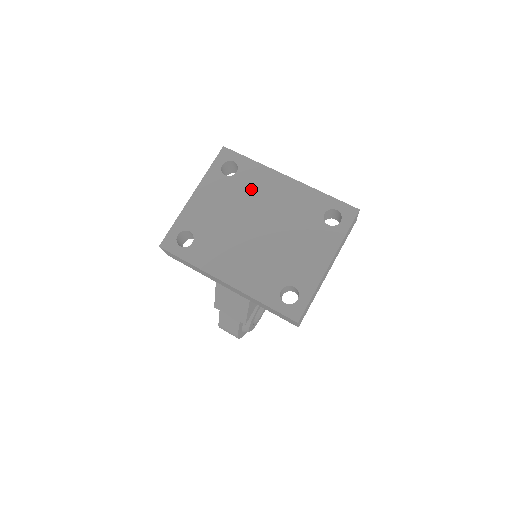
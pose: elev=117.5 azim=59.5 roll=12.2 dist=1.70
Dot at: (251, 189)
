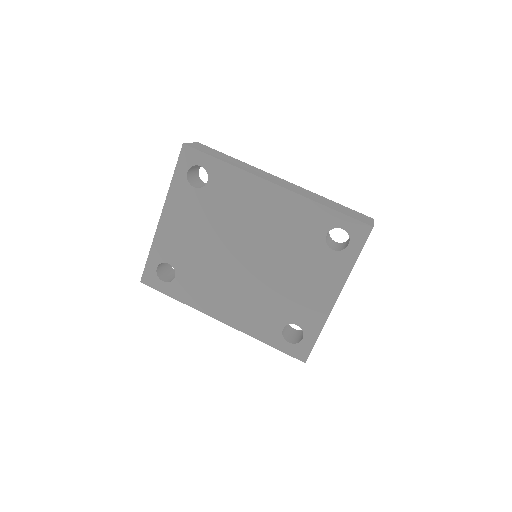
Dot at: (229, 205)
